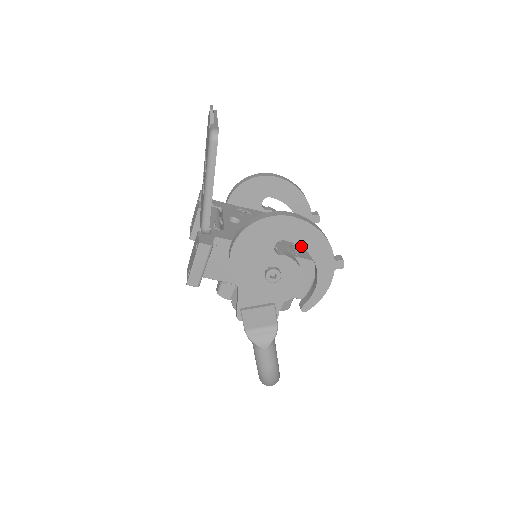
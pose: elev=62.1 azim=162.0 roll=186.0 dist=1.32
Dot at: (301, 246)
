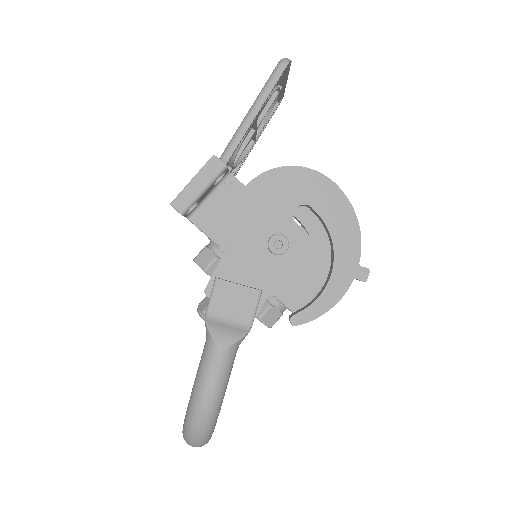
Dot at: (326, 224)
